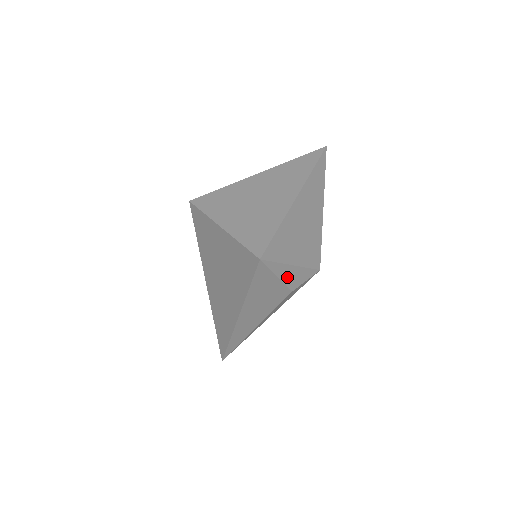
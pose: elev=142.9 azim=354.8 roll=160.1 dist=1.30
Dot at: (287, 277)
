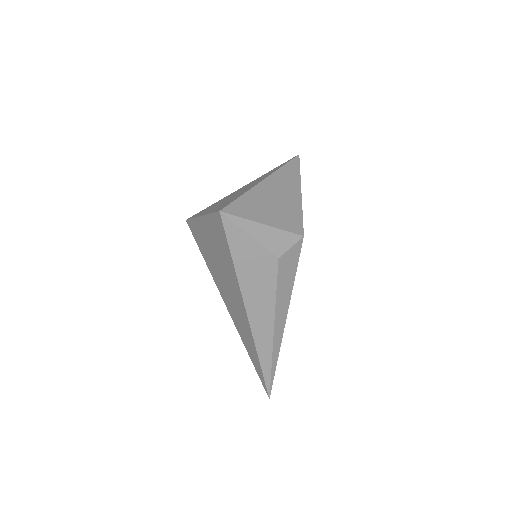
Dot at: (263, 238)
